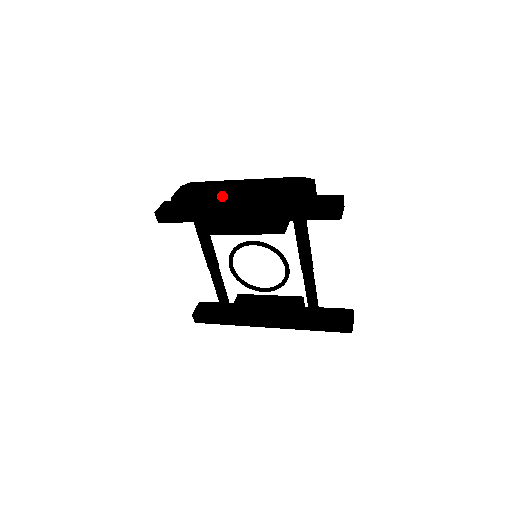
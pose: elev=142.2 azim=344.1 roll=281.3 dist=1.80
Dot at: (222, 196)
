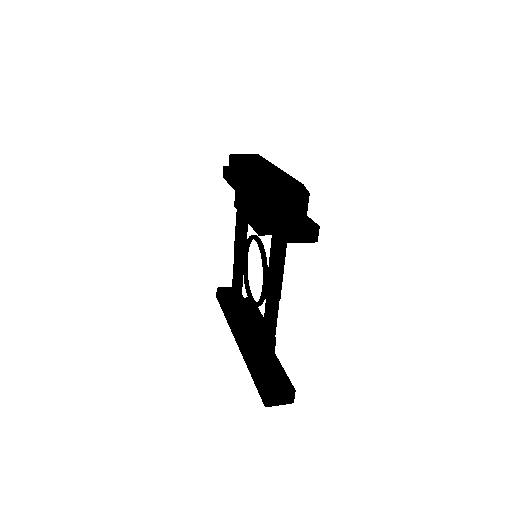
Dot at: (245, 167)
